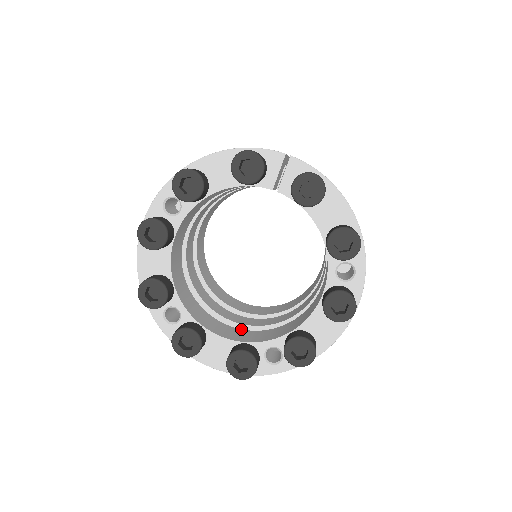
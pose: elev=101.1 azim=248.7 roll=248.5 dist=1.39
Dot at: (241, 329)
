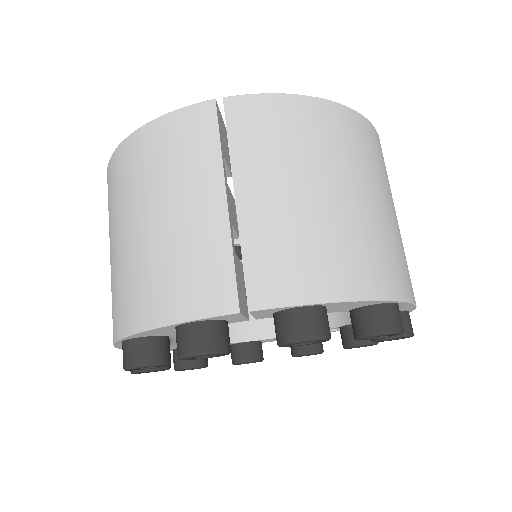
Dot at: occluded
